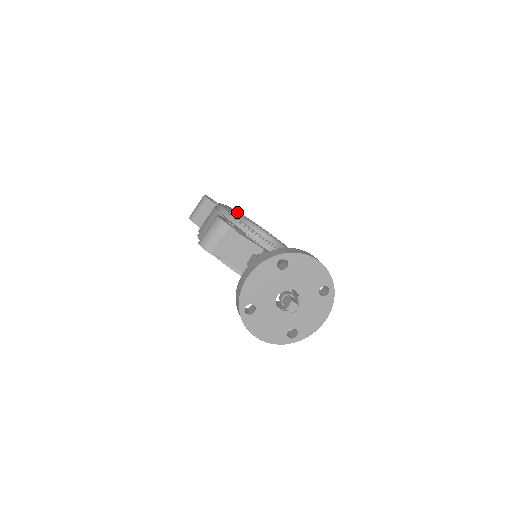
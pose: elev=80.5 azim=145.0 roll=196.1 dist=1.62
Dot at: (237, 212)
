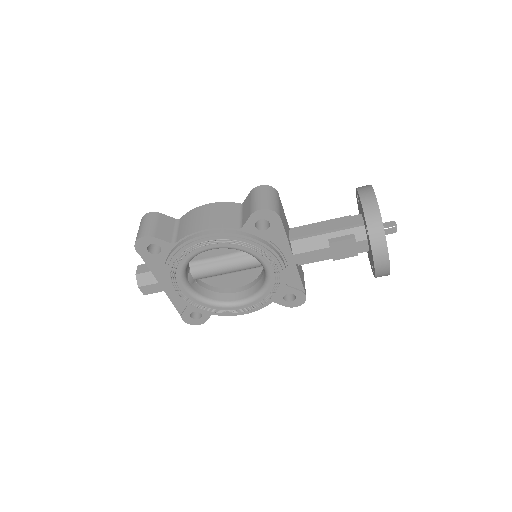
Dot at: occluded
